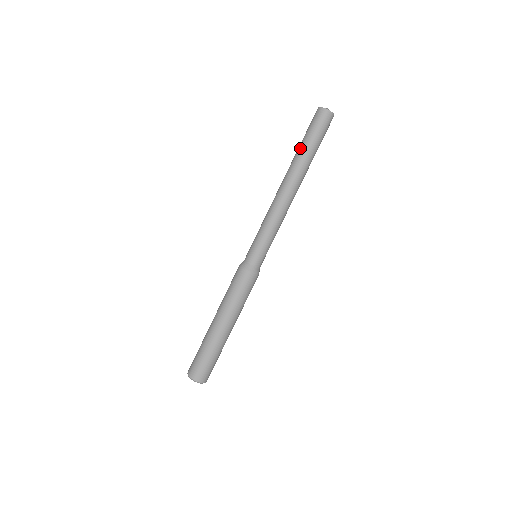
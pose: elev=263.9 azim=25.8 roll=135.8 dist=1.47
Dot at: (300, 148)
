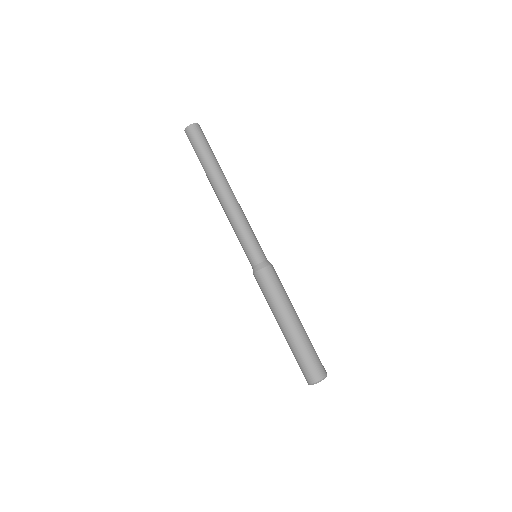
Dot at: (203, 163)
